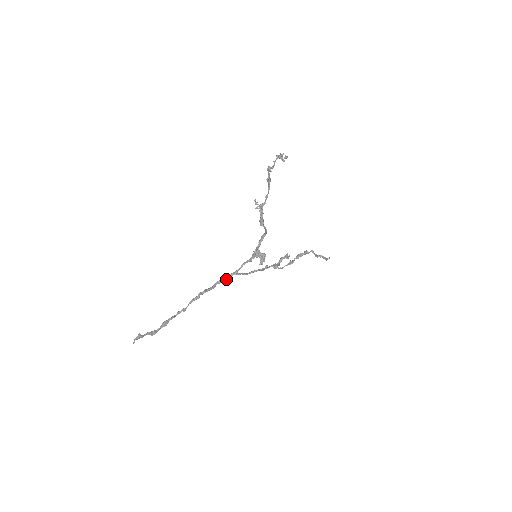
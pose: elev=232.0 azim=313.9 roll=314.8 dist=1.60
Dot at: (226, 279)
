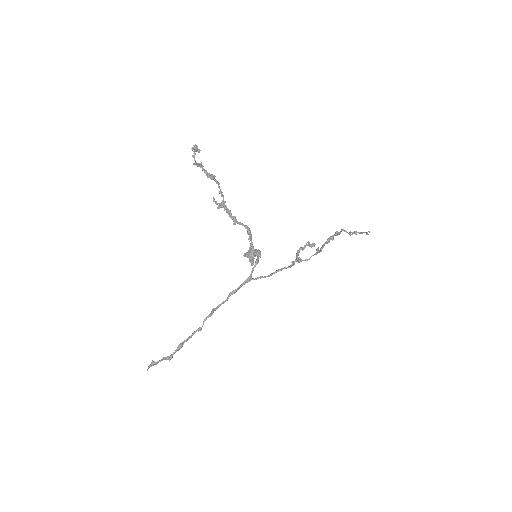
Dot at: (239, 288)
